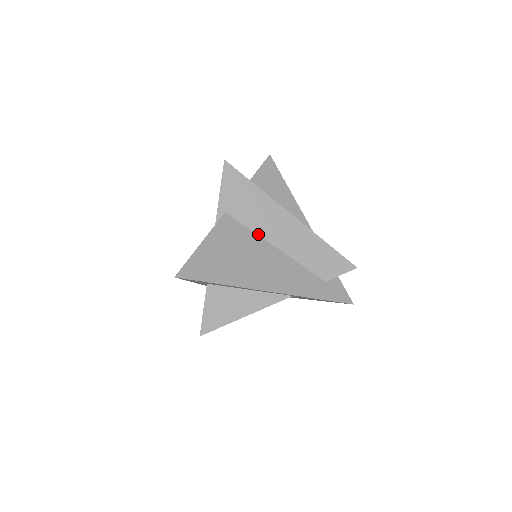
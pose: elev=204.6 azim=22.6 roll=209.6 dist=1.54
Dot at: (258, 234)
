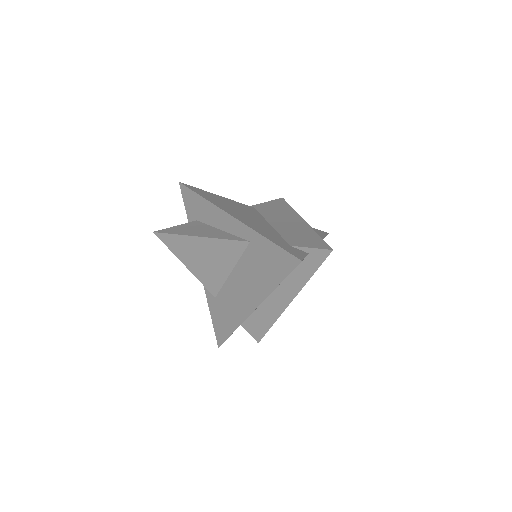
Dot at: (264, 218)
